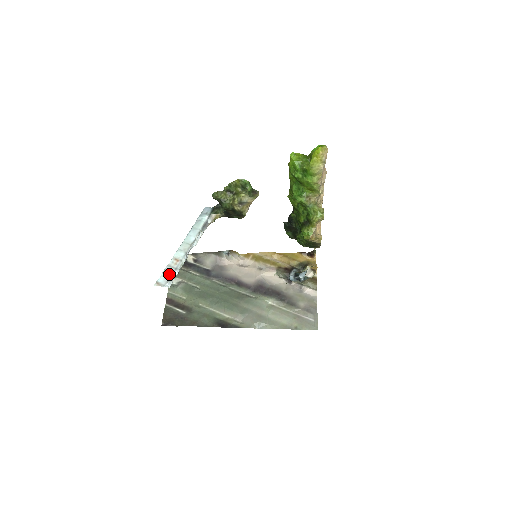
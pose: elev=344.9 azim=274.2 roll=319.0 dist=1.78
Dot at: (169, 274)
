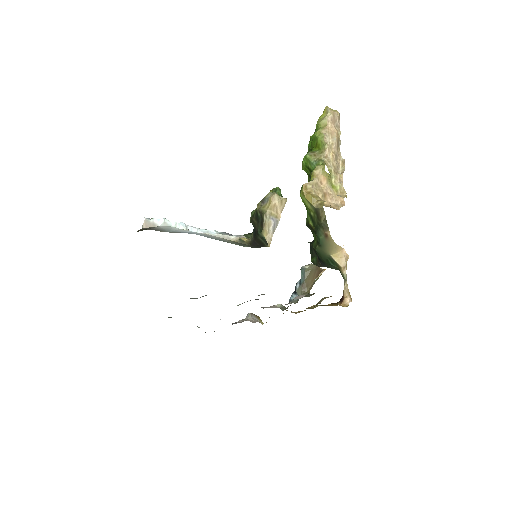
Dot at: occluded
